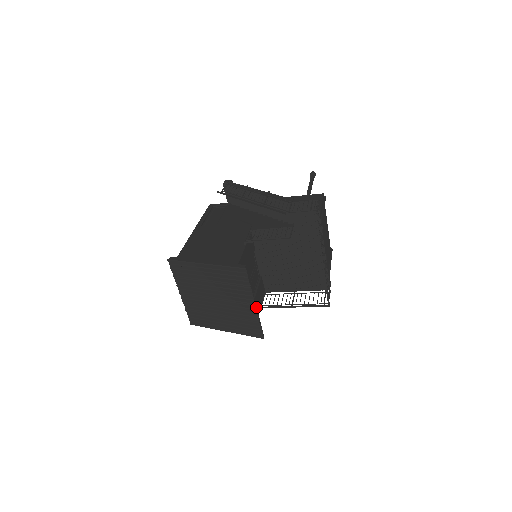
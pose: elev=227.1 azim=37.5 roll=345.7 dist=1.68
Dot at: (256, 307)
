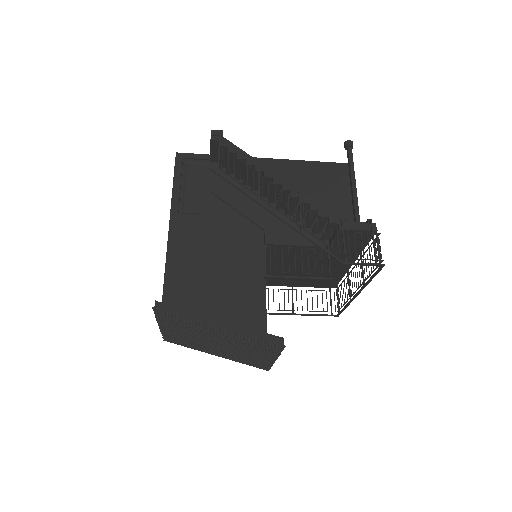
Dot at: occluded
